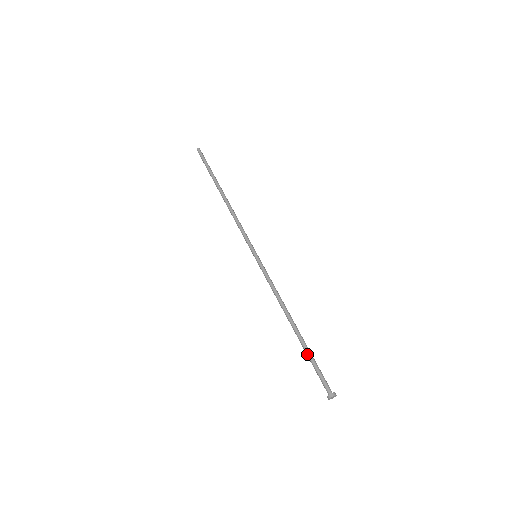
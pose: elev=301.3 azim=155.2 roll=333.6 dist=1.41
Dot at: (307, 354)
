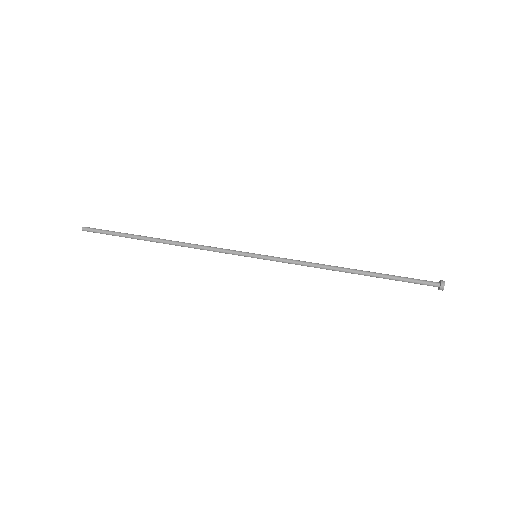
Dot at: (390, 276)
